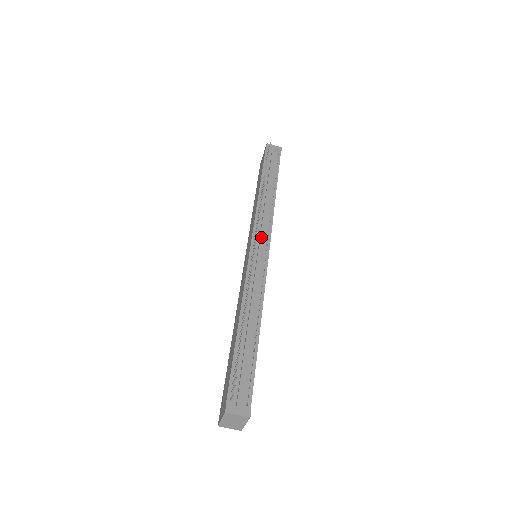
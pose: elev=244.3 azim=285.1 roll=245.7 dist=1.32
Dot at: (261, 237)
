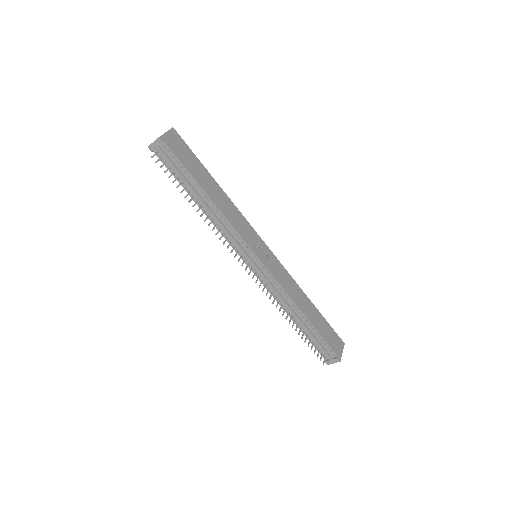
Dot at: (245, 256)
